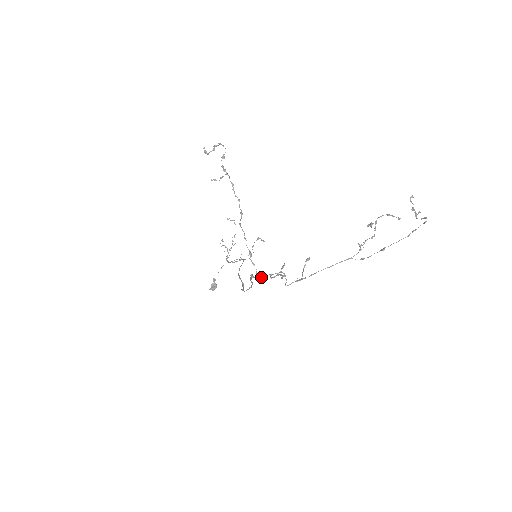
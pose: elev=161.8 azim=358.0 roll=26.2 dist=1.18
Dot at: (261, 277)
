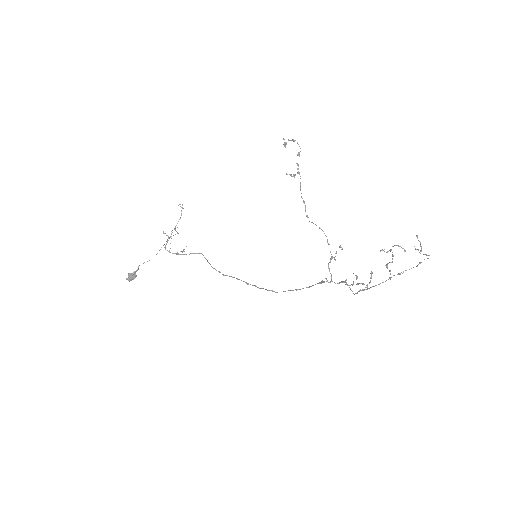
Dot at: occluded
